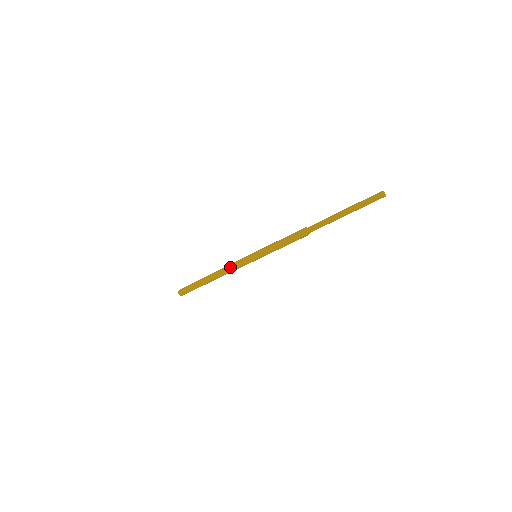
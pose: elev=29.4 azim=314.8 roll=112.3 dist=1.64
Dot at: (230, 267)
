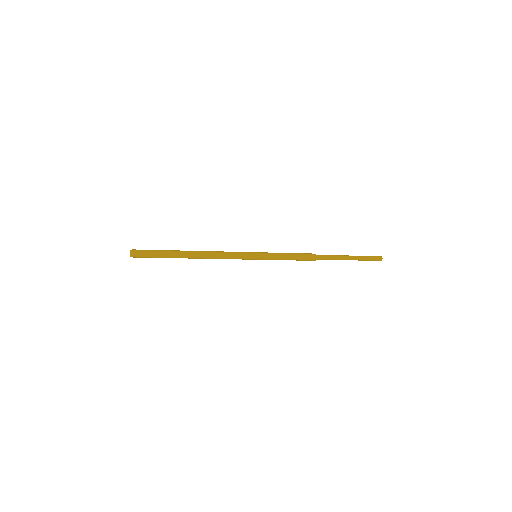
Dot at: (224, 257)
